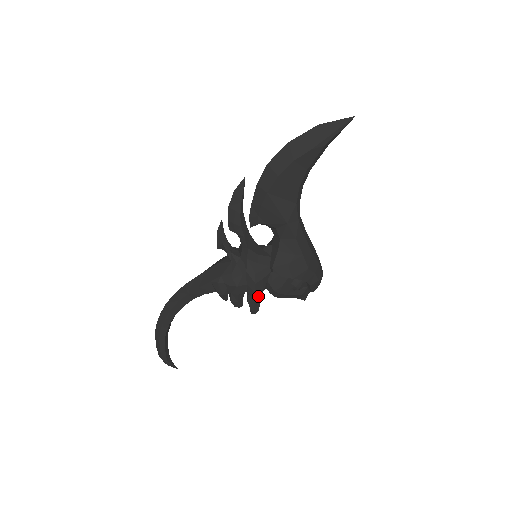
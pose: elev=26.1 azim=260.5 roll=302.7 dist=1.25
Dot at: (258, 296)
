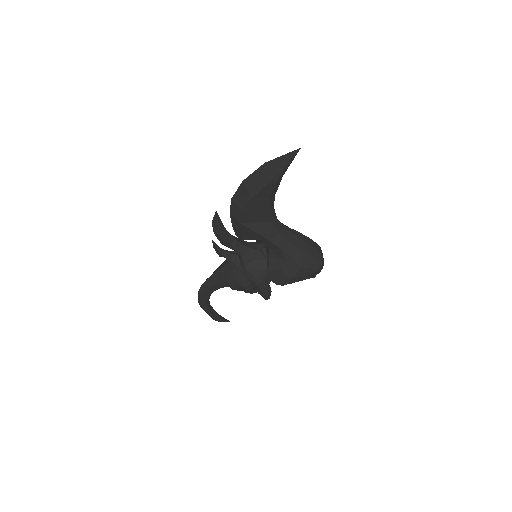
Dot at: (264, 290)
